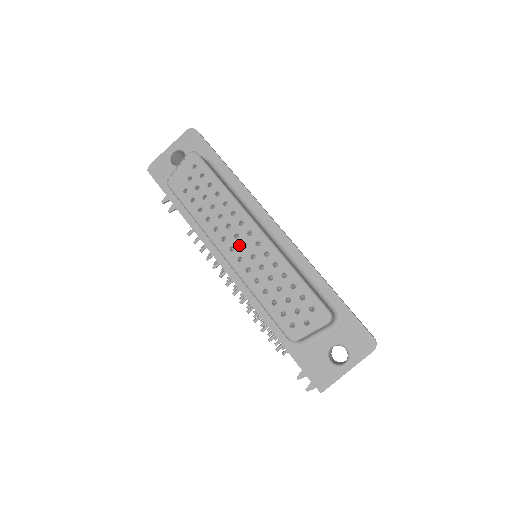
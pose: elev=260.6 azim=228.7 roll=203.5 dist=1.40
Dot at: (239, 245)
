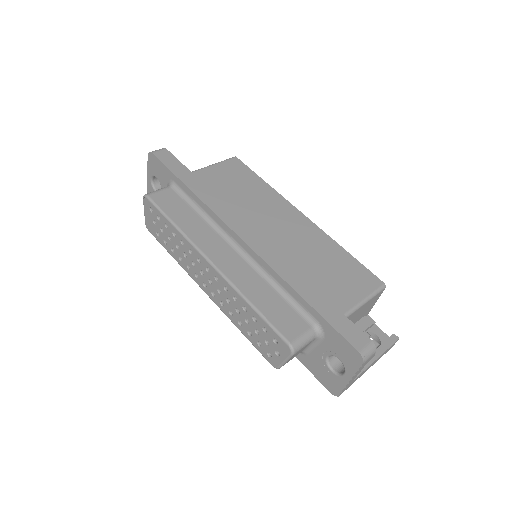
Dot at: (207, 281)
